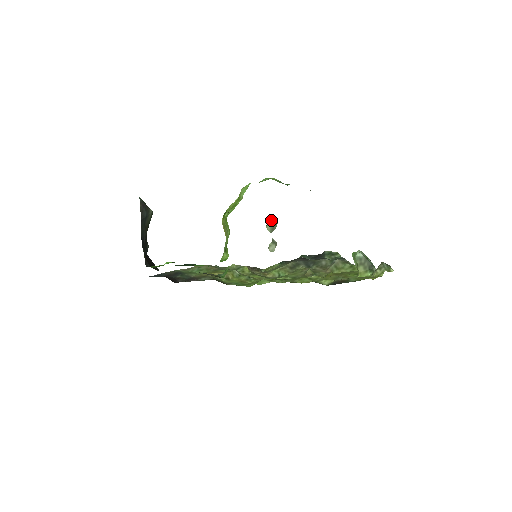
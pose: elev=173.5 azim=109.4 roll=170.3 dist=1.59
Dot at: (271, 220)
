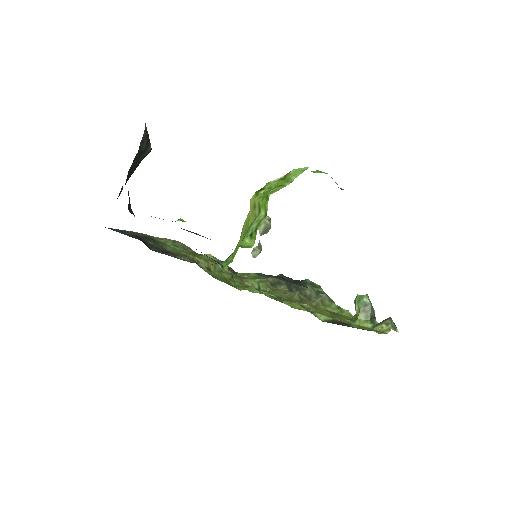
Dot at: (267, 221)
